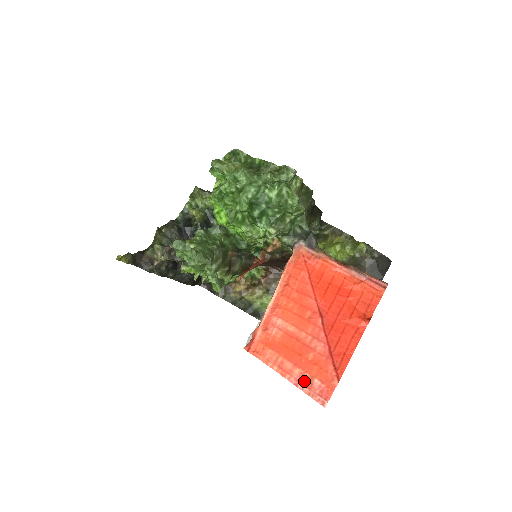
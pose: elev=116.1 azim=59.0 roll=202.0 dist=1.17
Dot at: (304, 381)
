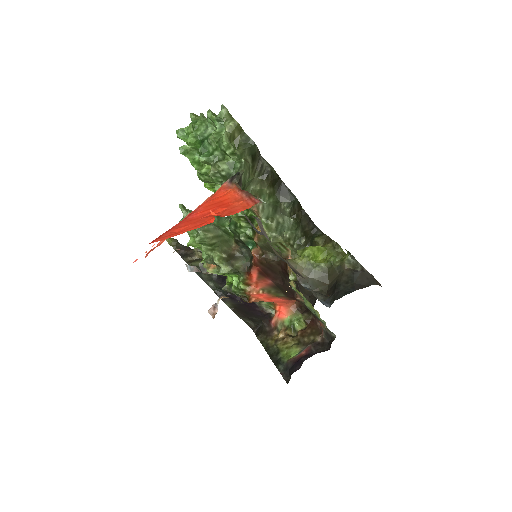
Dot at: occluded
